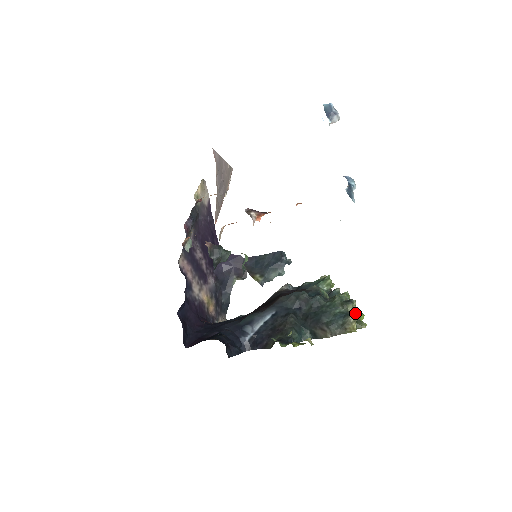
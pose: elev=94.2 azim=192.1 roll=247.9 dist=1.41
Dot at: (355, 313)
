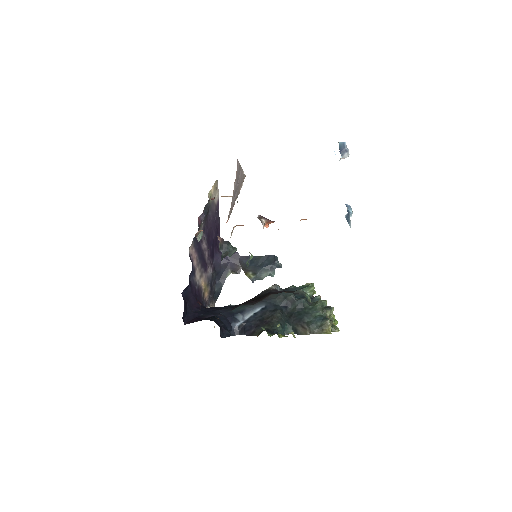
Dot at: (332, 318)
